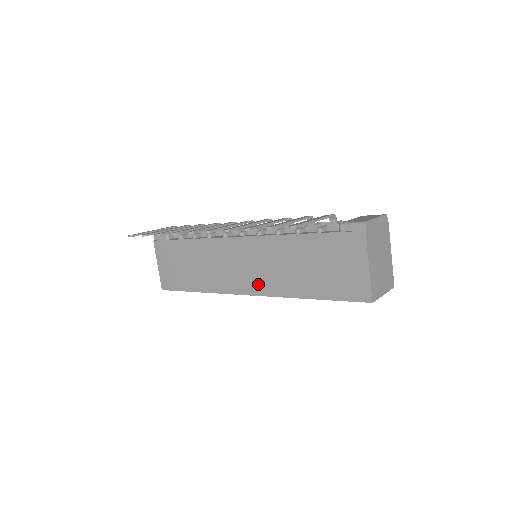
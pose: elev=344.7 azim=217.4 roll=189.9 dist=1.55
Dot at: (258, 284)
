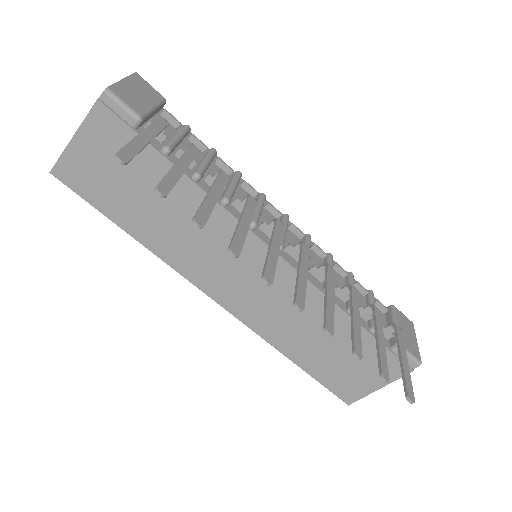
Dot at: (245, 307)
